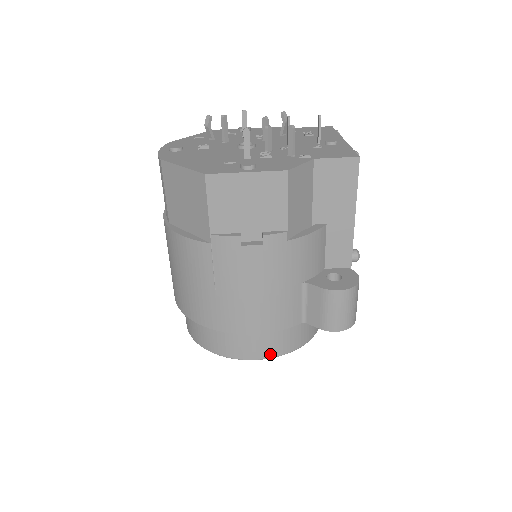
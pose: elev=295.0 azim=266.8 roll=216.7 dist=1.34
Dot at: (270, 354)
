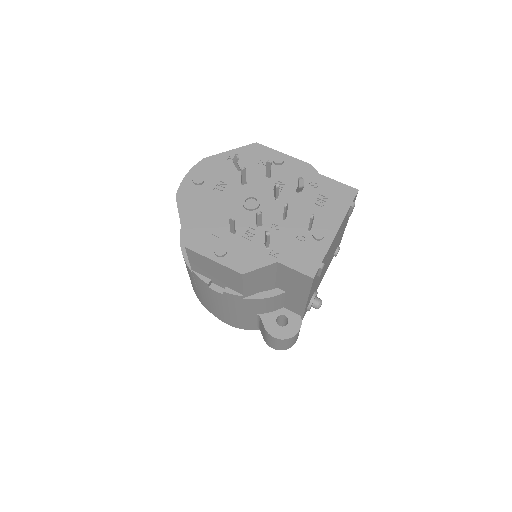
Dot at: (235, 326)
